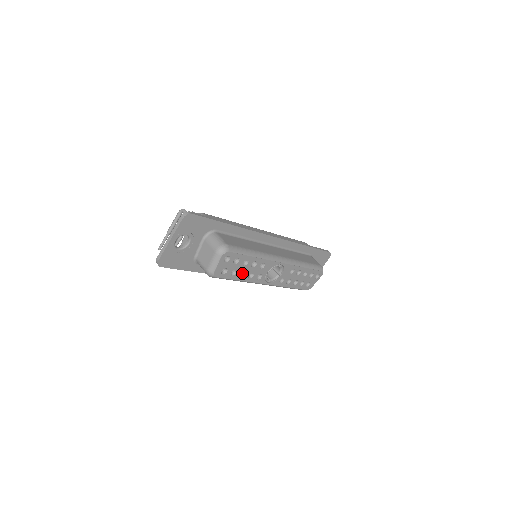
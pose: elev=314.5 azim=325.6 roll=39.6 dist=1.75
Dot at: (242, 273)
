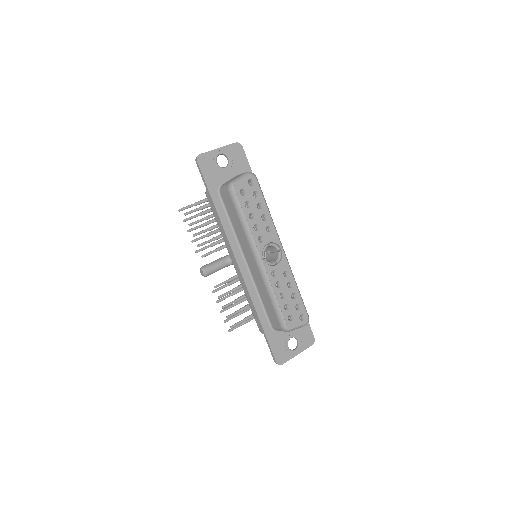
Dot at: (251, 218)
